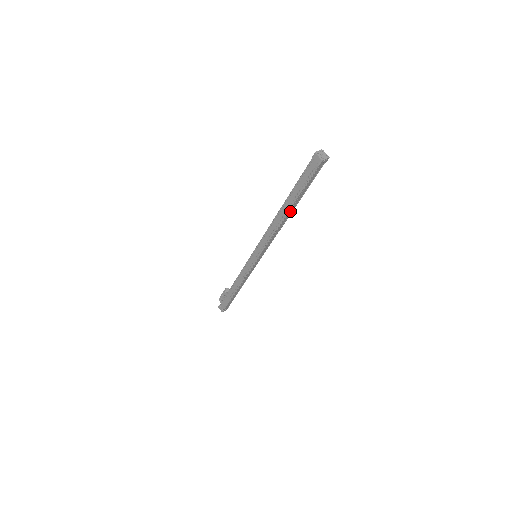
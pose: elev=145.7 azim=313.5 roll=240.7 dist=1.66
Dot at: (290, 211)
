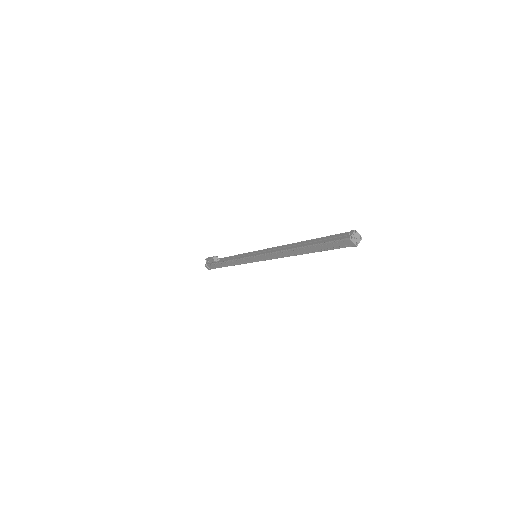
Dot at: occluded
